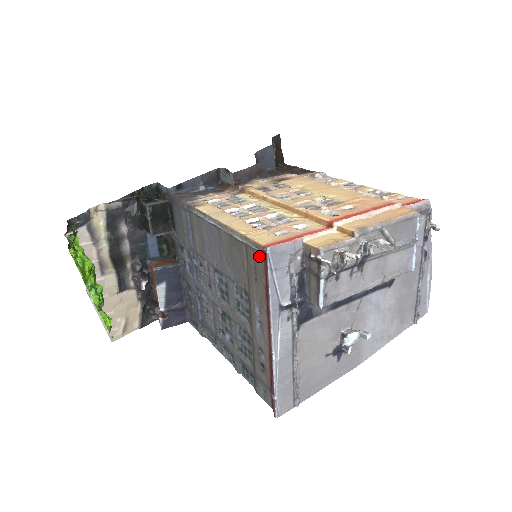
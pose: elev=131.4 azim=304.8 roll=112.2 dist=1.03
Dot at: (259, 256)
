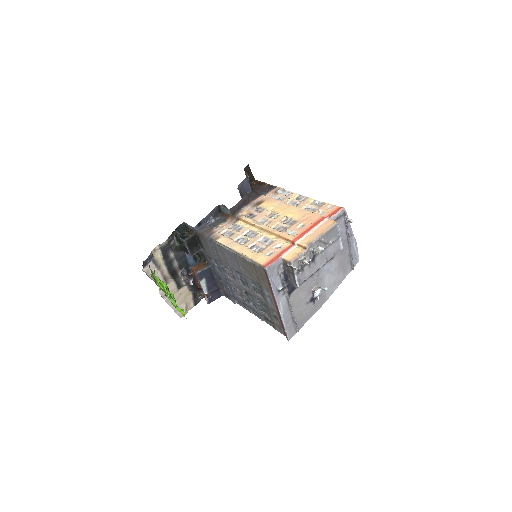
Dot at: (262, 269)
